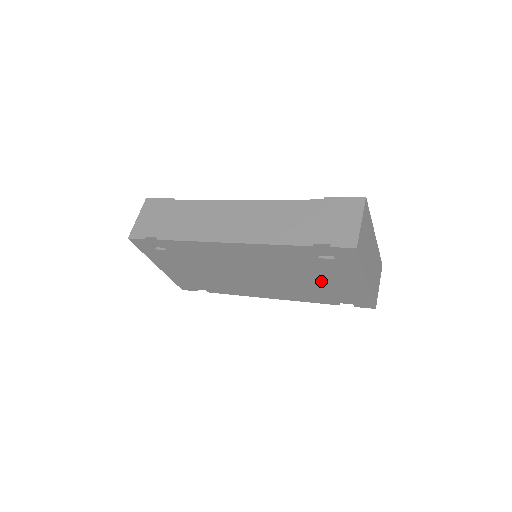
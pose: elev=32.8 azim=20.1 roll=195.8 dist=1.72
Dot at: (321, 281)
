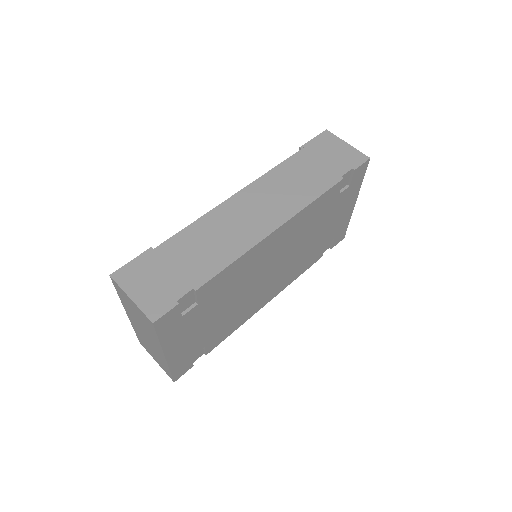
Dot at: (325, 230)
